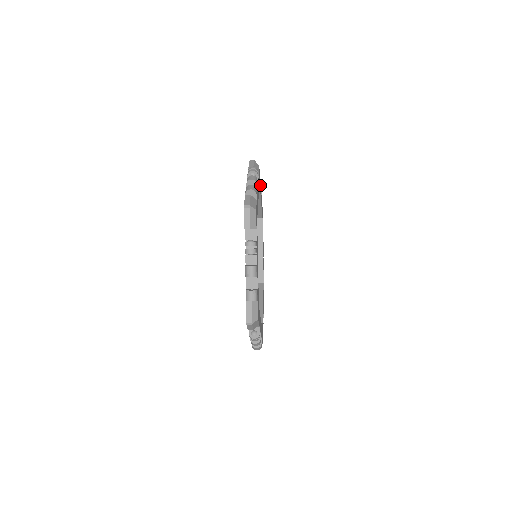
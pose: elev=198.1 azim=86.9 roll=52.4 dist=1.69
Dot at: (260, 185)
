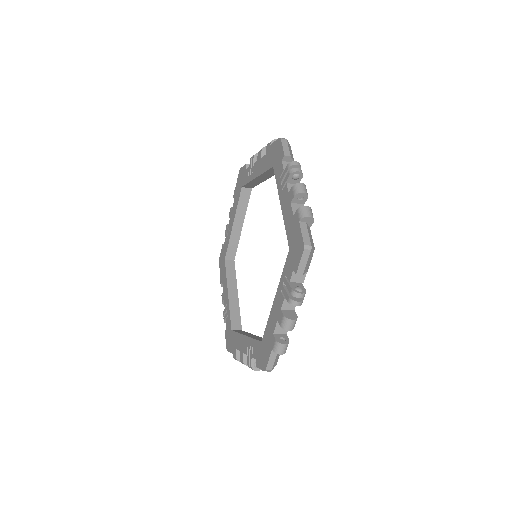
Dot at: occluded
